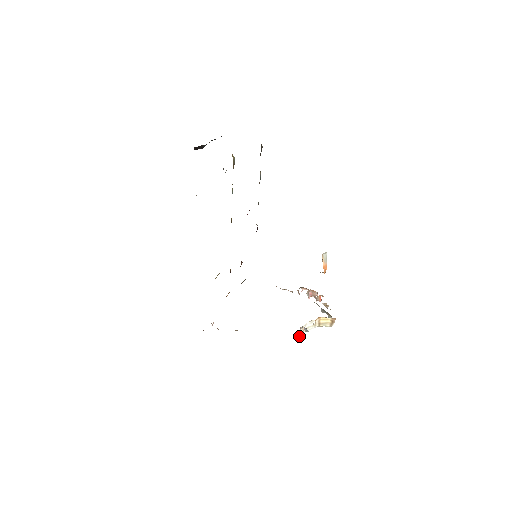
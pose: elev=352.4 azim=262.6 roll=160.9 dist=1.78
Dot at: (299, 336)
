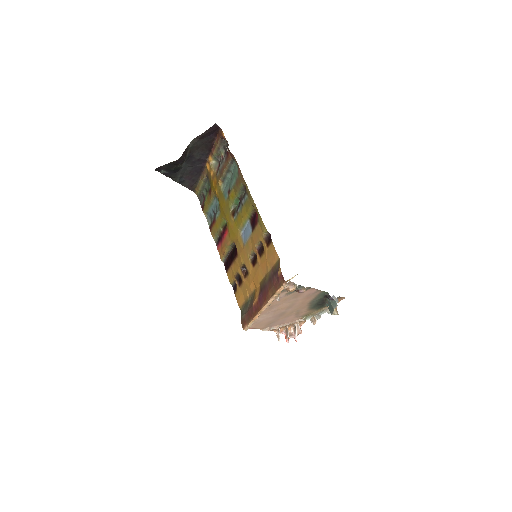
Dot at: (336, 306)
